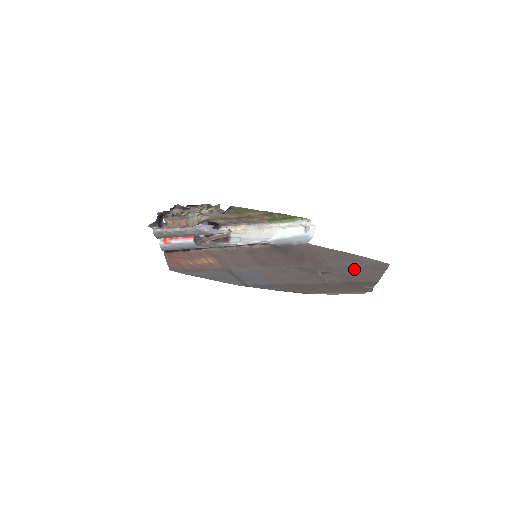
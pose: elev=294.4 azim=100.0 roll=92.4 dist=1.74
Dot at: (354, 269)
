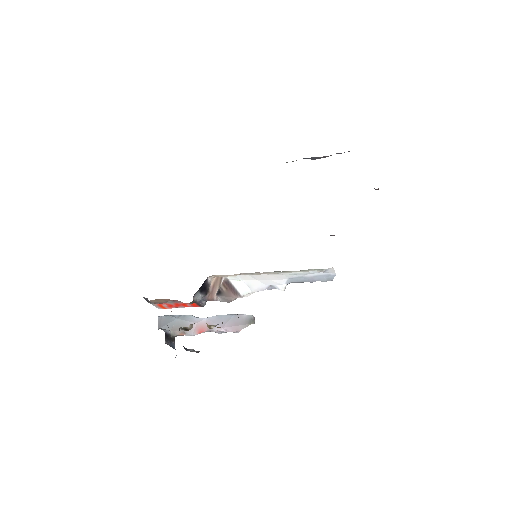
Dot at: occluded
